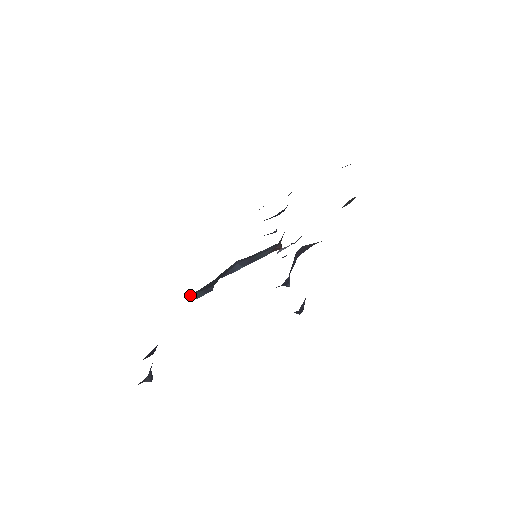
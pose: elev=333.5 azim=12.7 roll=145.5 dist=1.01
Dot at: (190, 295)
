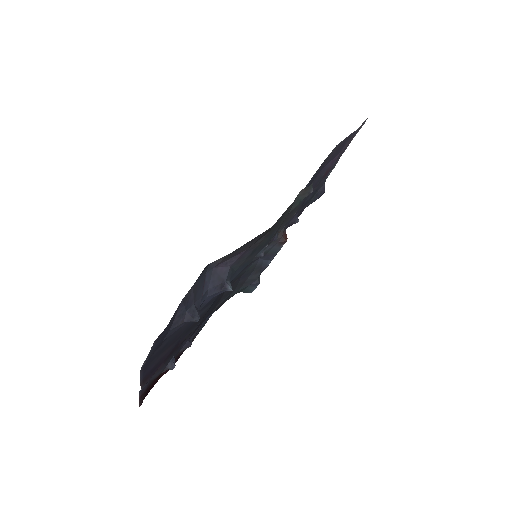
Dot at: (244, 290)
